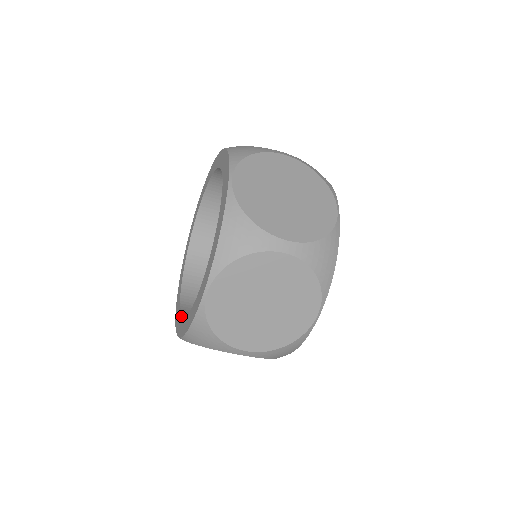
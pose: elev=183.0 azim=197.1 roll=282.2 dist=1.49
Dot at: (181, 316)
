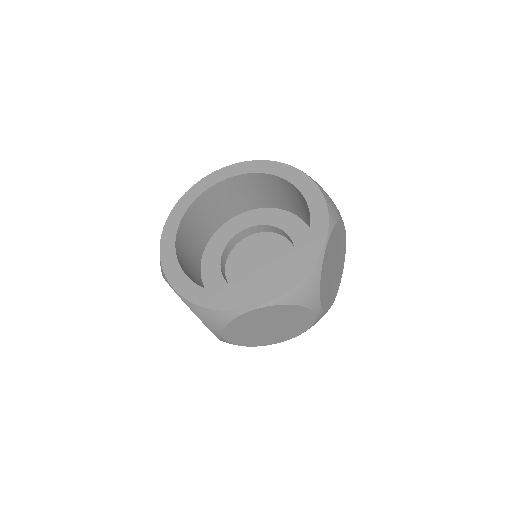
Dot at: (183, 271)
